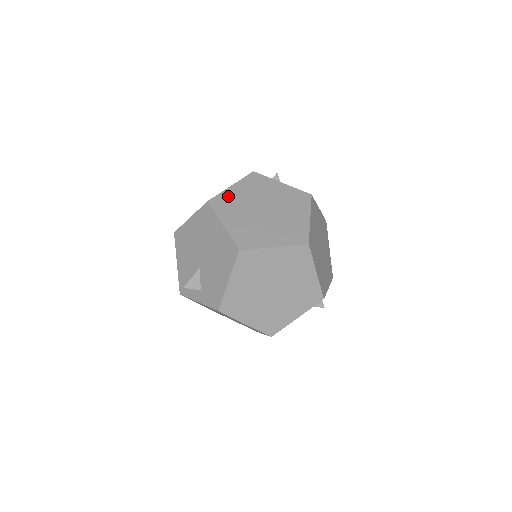
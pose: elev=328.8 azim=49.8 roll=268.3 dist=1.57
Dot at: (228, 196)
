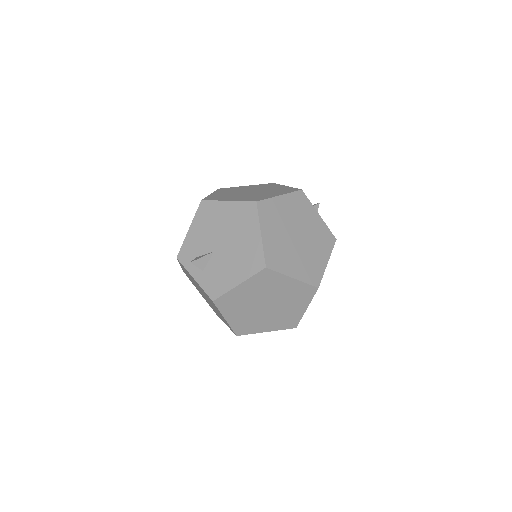
Dot at: (274, 205)
